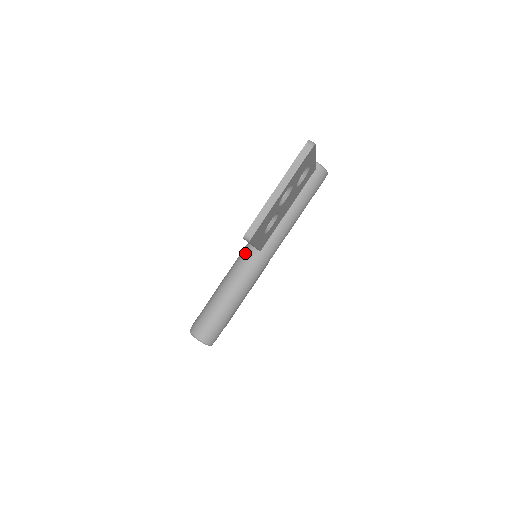
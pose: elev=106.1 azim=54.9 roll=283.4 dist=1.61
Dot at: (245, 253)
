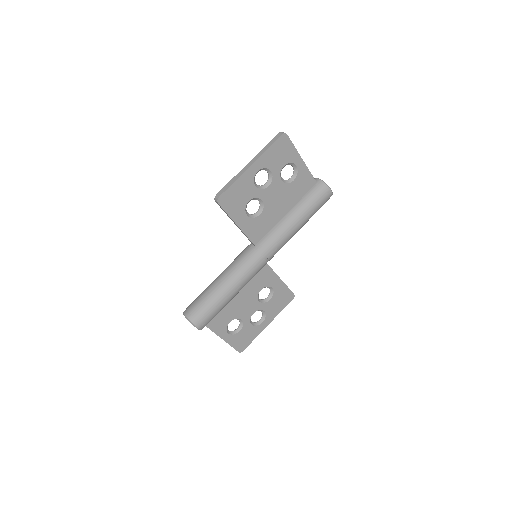
Dot at: (244, 249)
